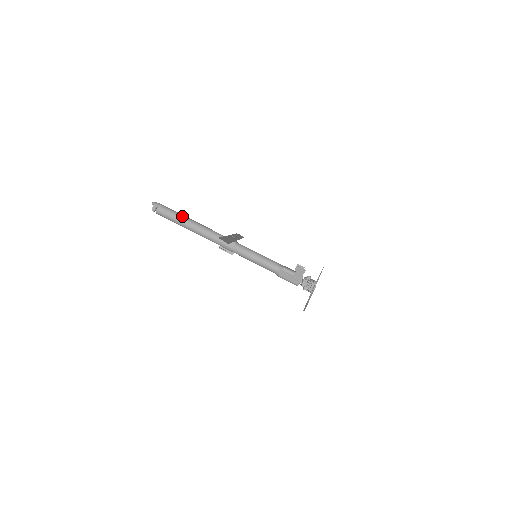
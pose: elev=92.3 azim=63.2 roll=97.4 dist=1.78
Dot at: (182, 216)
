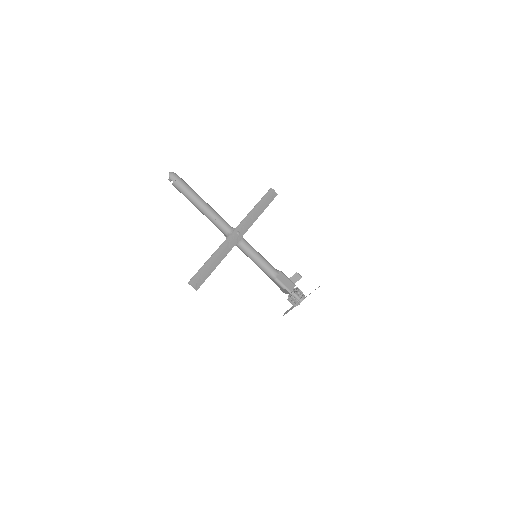
Dot at: (194, 198)
